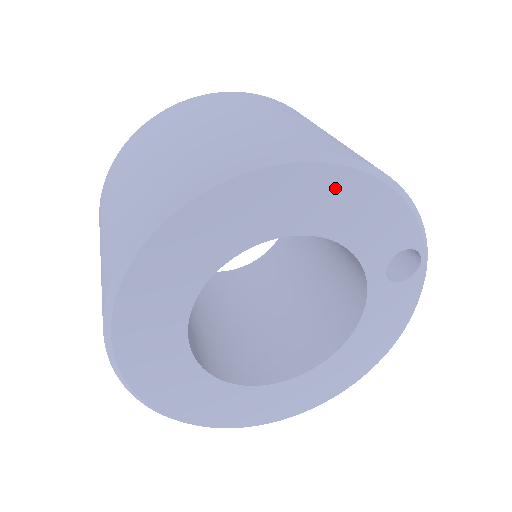
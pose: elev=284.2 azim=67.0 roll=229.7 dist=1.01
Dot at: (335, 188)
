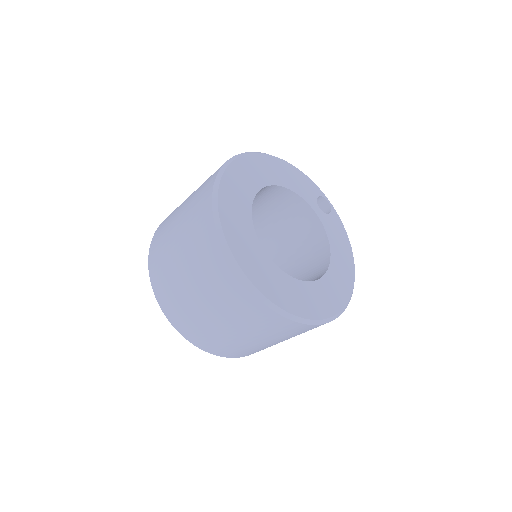
Dot at: (275, 165)
